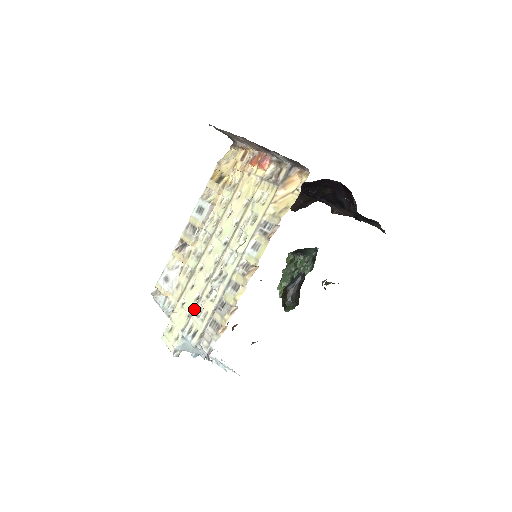
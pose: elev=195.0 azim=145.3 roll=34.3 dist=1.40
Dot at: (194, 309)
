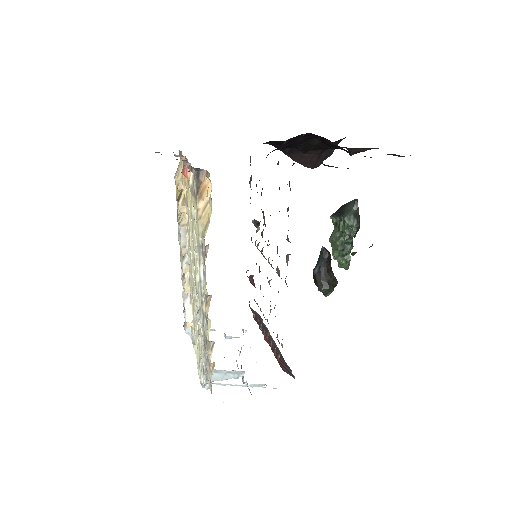
Dot at: (198, 343)
